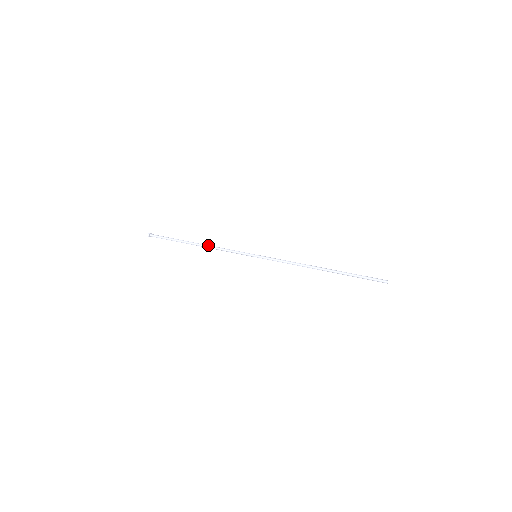
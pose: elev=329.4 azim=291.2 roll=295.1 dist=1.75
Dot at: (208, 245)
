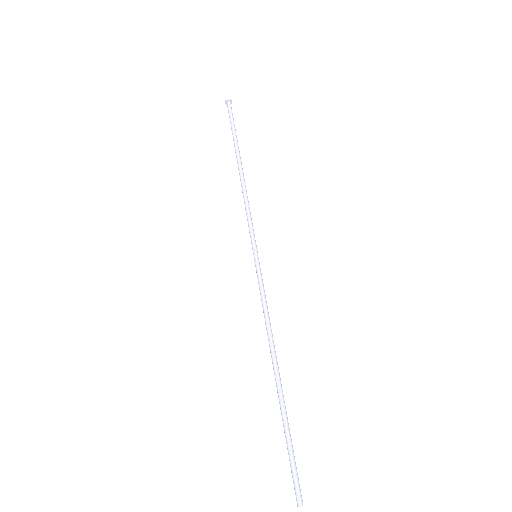
Dot at: (241, 182)
